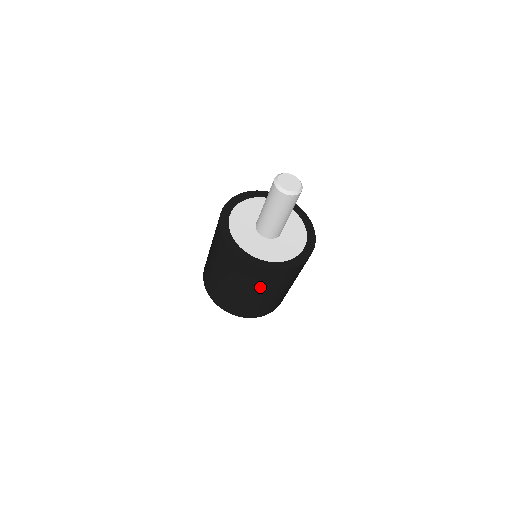
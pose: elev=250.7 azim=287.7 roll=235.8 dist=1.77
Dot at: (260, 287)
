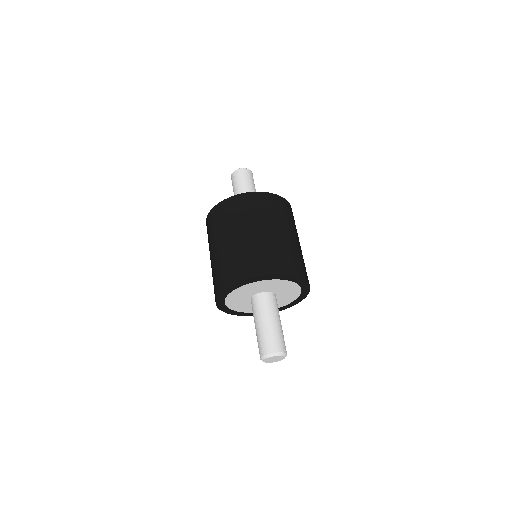
Dot at: occluded
